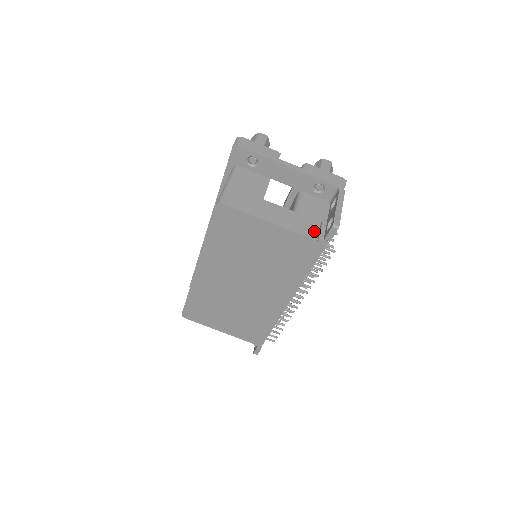
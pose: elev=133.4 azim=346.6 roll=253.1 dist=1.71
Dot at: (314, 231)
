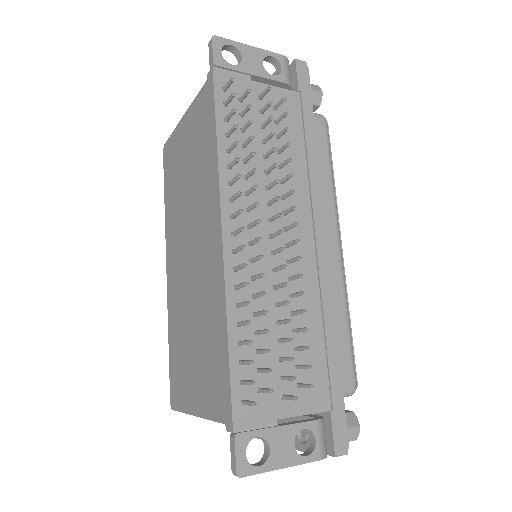
Dot at: occluded
